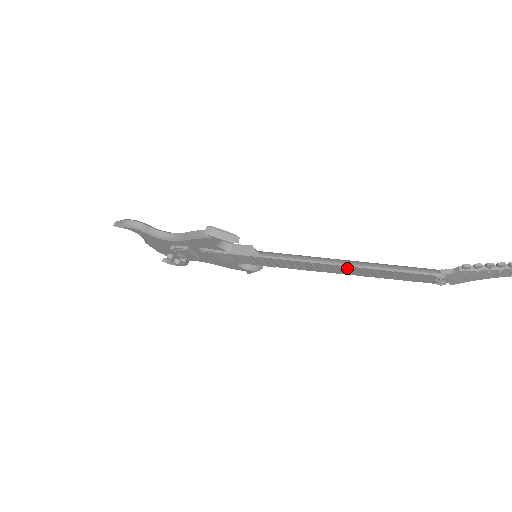
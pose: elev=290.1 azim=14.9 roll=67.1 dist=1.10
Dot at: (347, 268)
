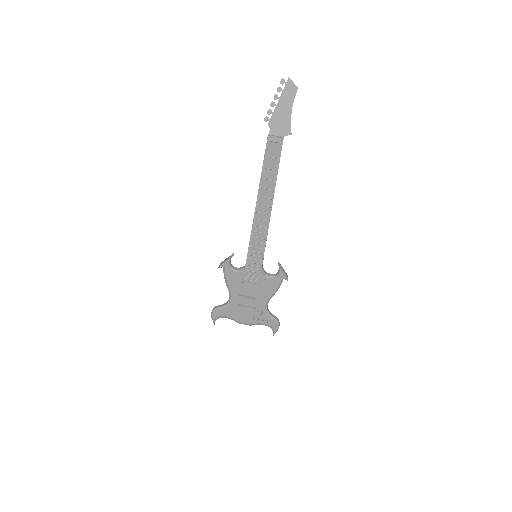
Dot at: (260, 197)
